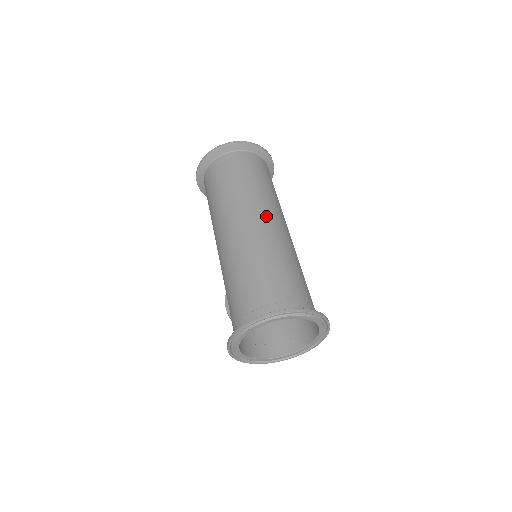
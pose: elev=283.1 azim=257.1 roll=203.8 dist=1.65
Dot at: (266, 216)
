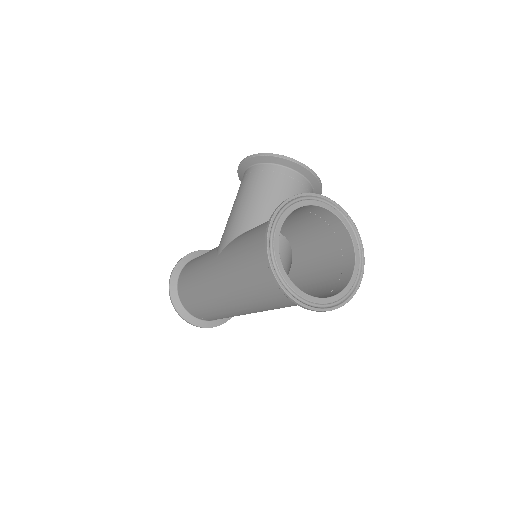
Dot at: occluded
